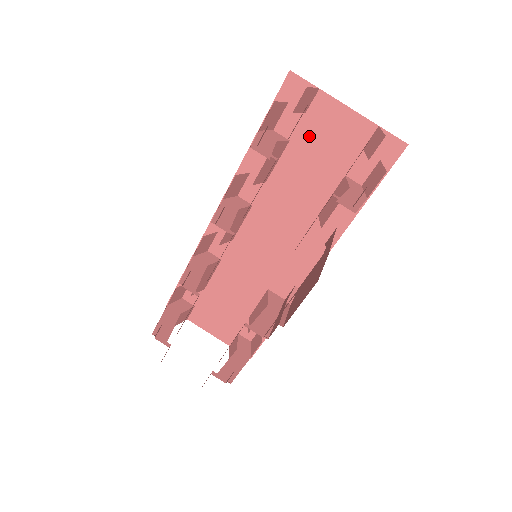
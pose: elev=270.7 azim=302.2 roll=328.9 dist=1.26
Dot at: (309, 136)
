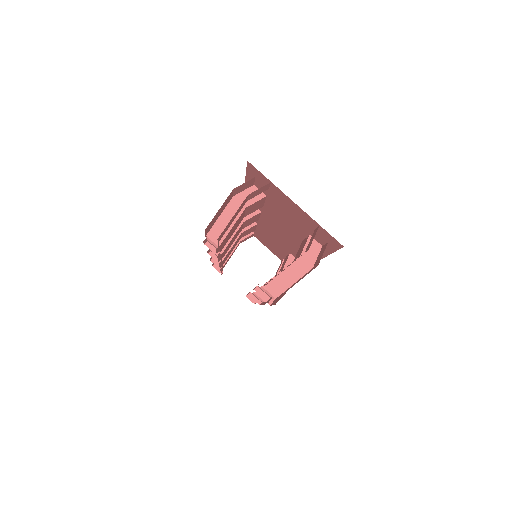
Dot at: (277, 201)
